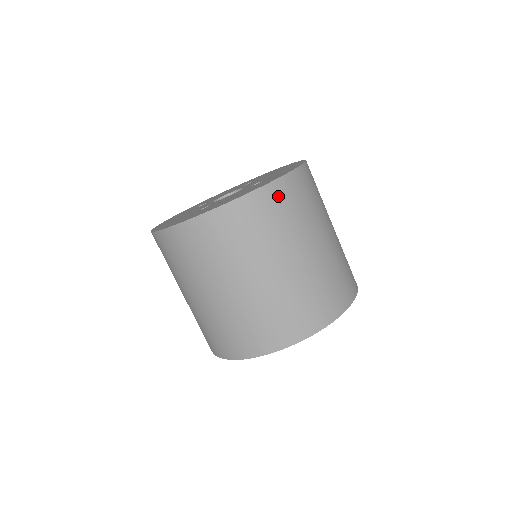
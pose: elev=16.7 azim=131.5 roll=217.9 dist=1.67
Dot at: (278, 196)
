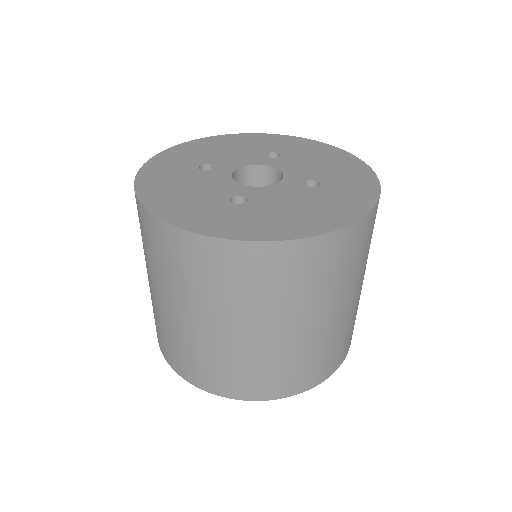
Dot at: (361, 235)
